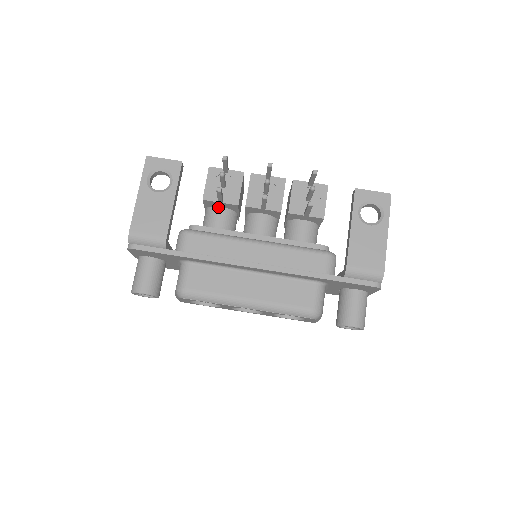
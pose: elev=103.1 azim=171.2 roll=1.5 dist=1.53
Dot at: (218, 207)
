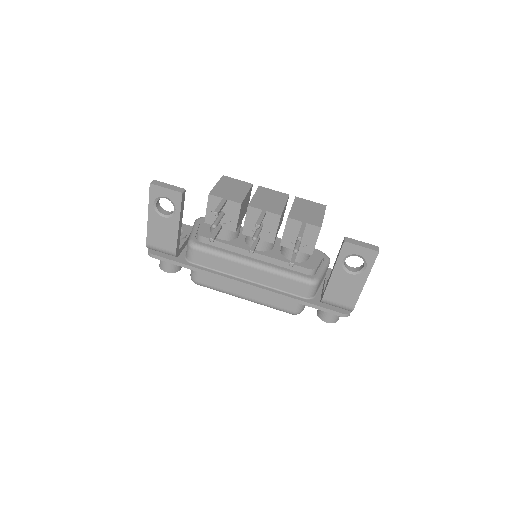
Dot at: occluded
